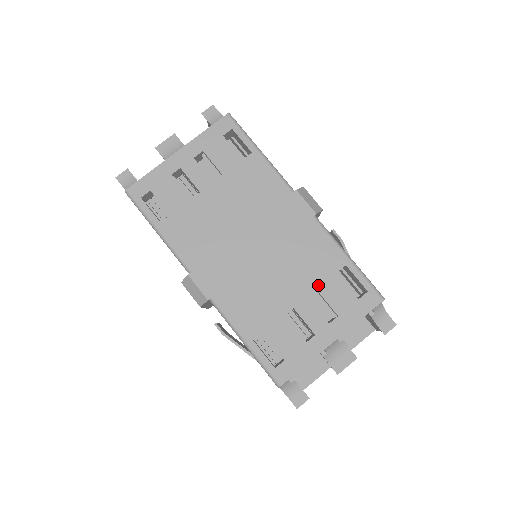
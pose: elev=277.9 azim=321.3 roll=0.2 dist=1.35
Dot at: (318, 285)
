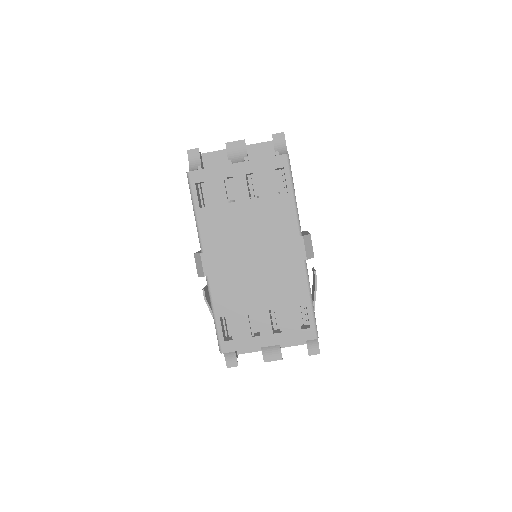
Dot at: (280, 306)
